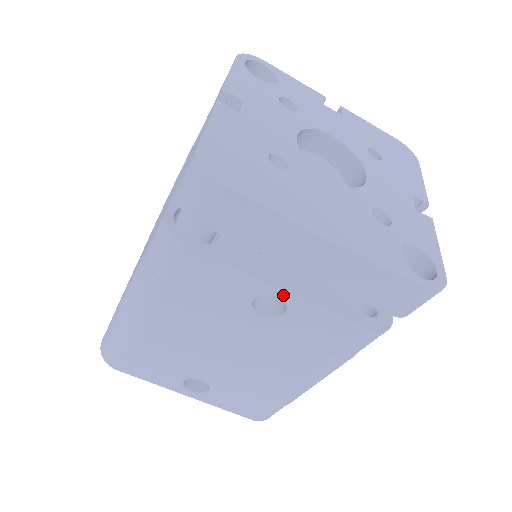
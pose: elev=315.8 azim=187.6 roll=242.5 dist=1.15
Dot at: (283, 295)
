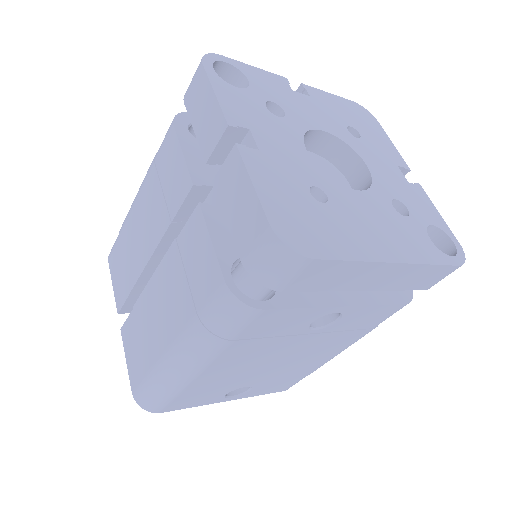
Dot at: (341, 309)
